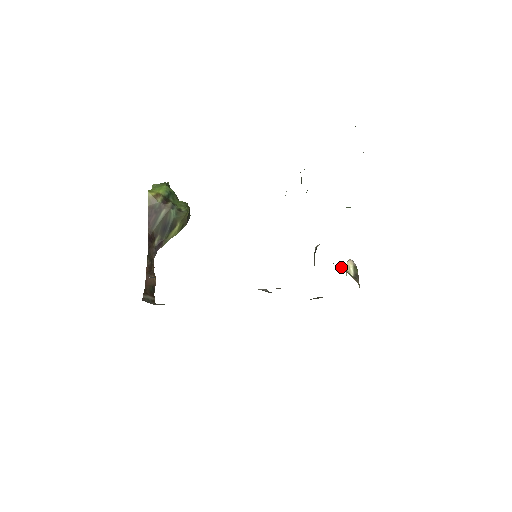
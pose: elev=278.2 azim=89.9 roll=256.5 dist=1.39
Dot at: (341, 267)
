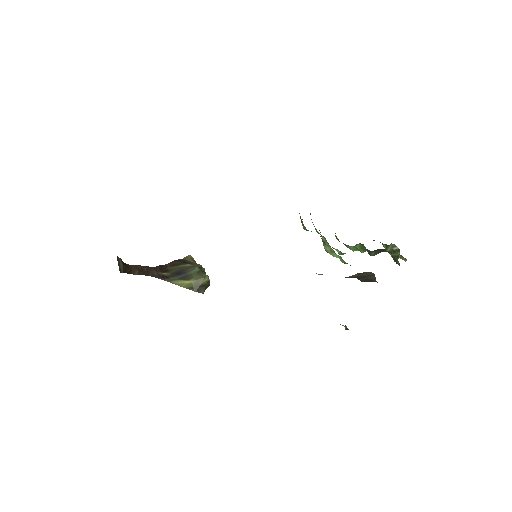
Dot at: occluded
